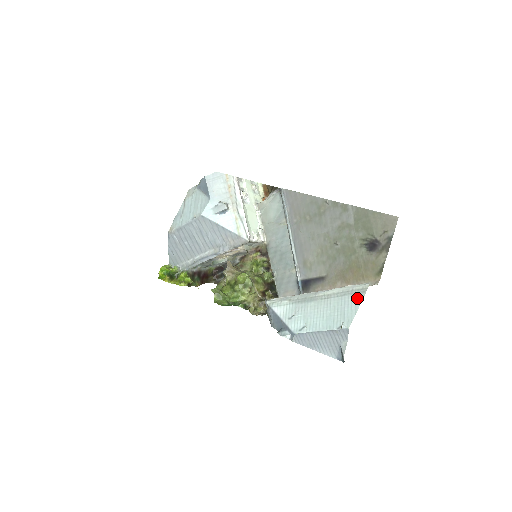
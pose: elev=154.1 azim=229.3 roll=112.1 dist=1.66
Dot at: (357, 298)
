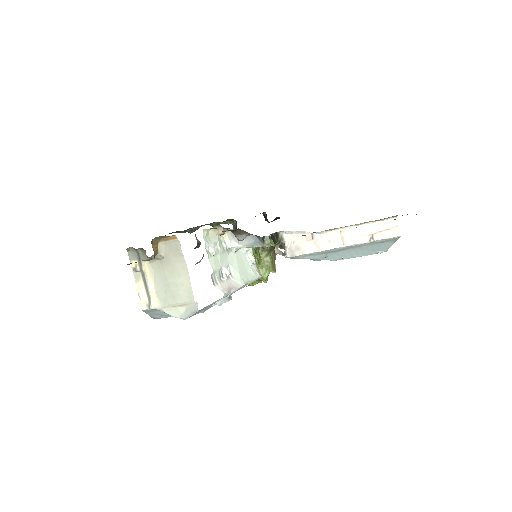
Dot at: (390, 243)
